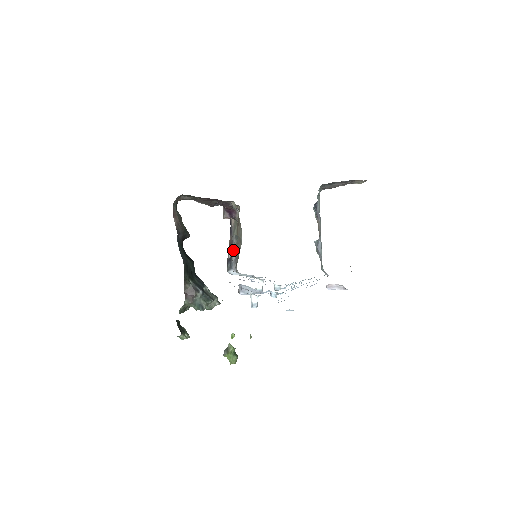
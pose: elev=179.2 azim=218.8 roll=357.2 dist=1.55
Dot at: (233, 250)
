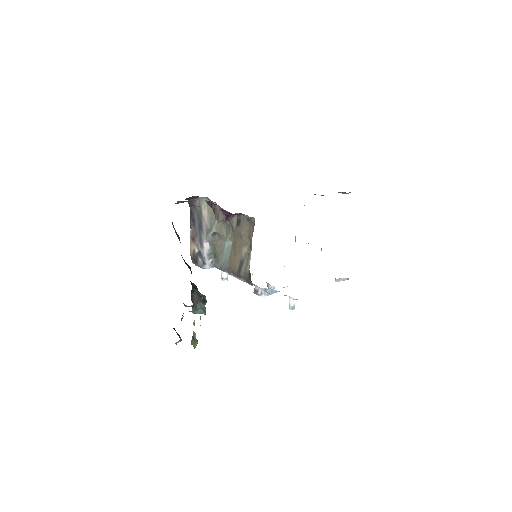
Dot at: (204, 245)
